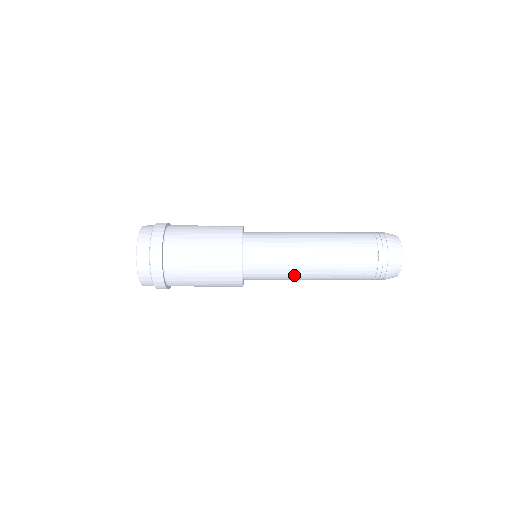
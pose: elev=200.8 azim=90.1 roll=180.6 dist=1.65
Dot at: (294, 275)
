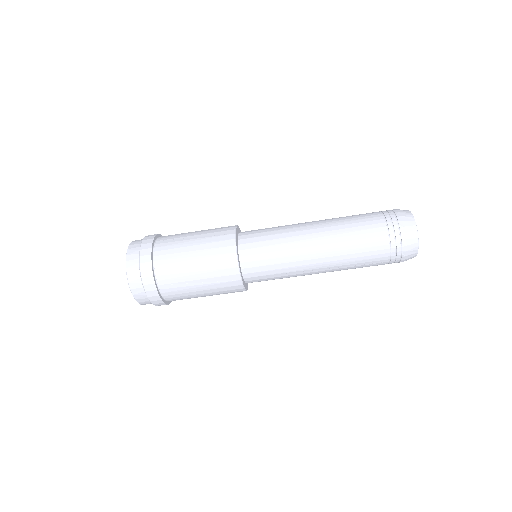
Dot at: (296, 251)
